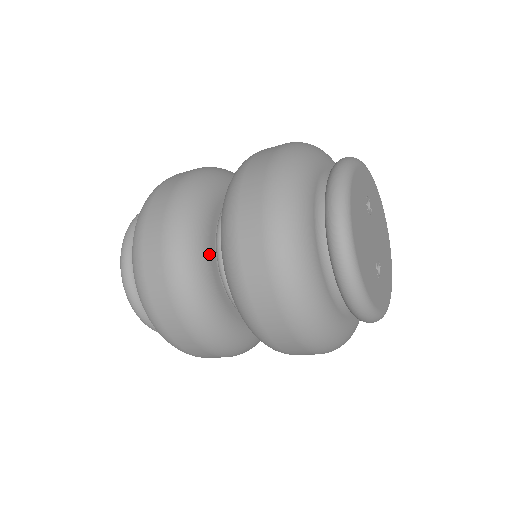
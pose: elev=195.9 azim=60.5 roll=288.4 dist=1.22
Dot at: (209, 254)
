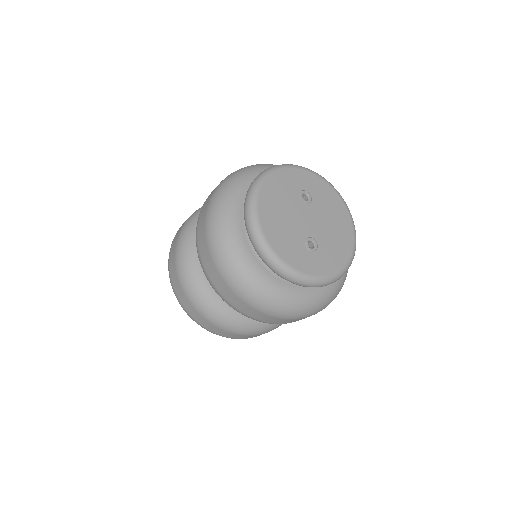
Dot at: occluded
